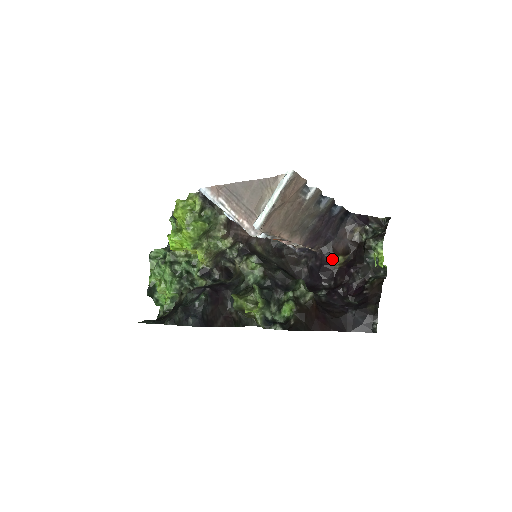
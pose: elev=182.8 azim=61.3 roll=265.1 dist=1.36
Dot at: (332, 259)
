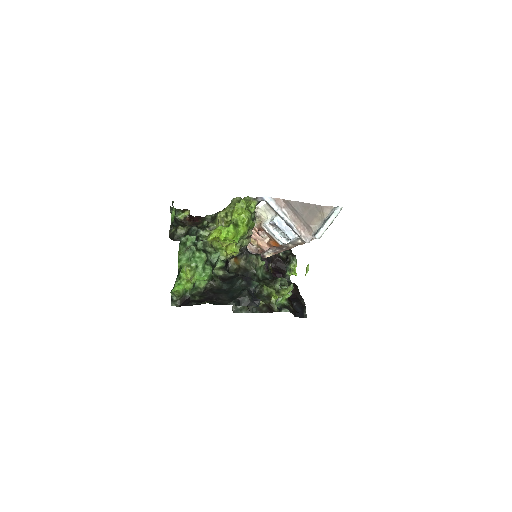
Dot at: occluded
